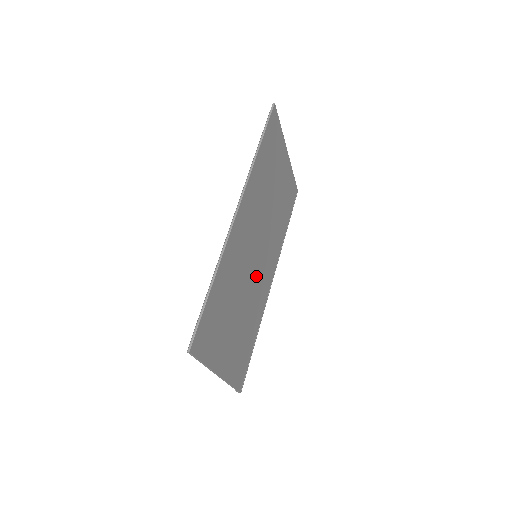
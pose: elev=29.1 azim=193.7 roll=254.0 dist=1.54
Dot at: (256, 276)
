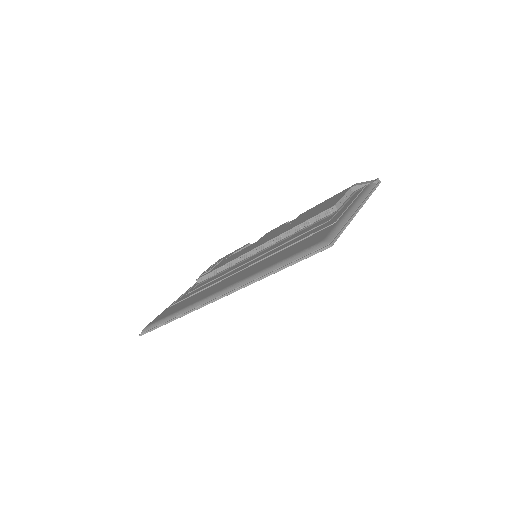
Dot at: occluded
